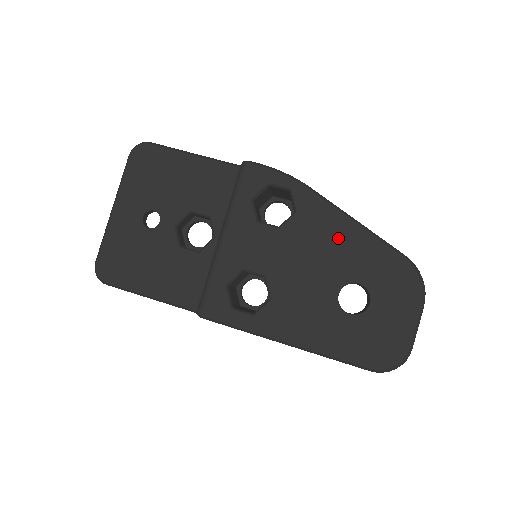
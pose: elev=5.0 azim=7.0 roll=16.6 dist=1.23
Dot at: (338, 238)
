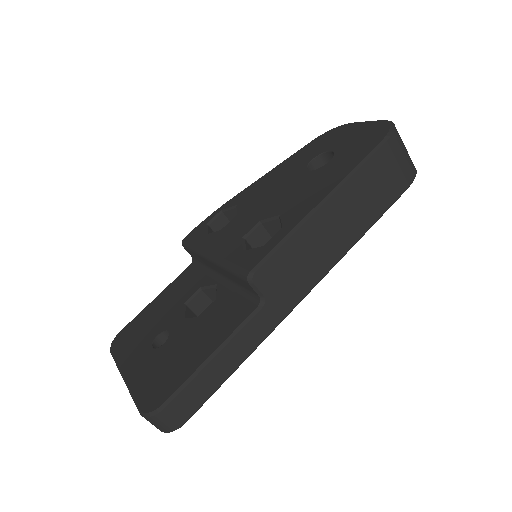
Dot at: (272, 178)
